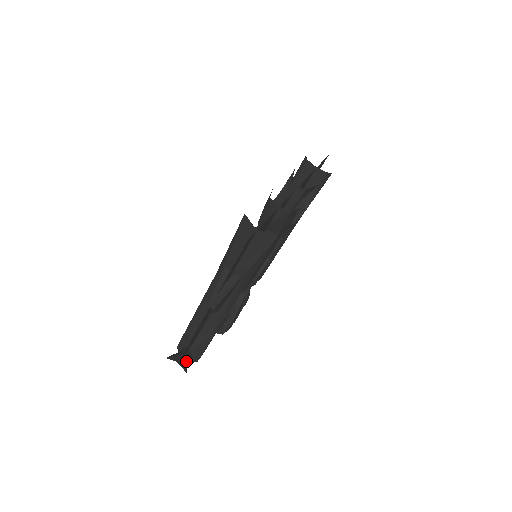
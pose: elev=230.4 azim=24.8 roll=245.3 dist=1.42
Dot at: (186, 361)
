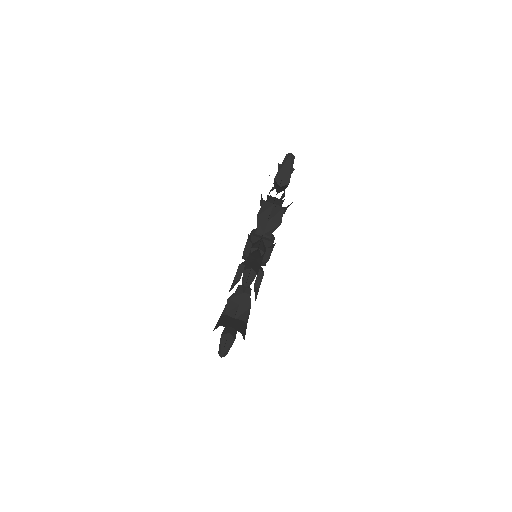
Dot at: occluded
